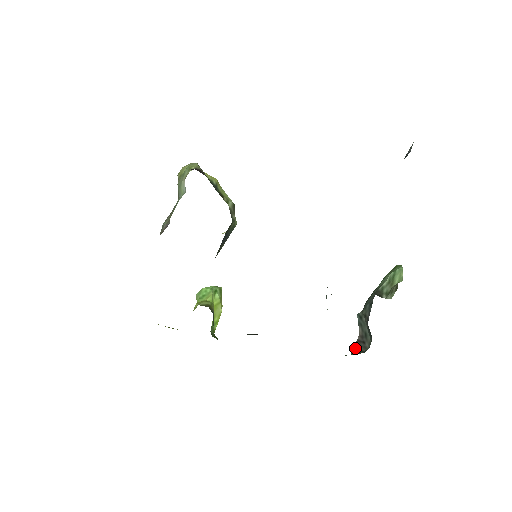
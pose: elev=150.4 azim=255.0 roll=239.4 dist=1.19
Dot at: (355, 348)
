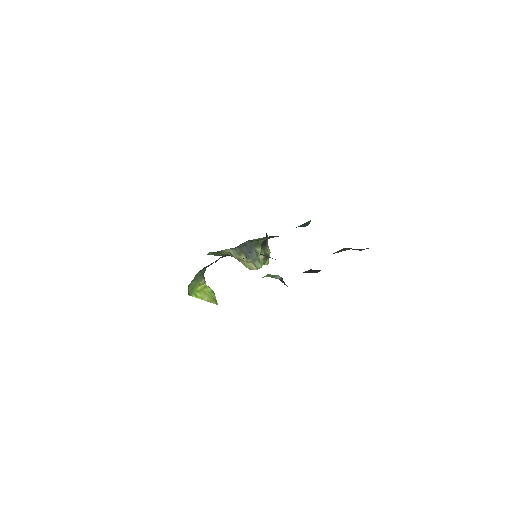
Dot at: occluded
